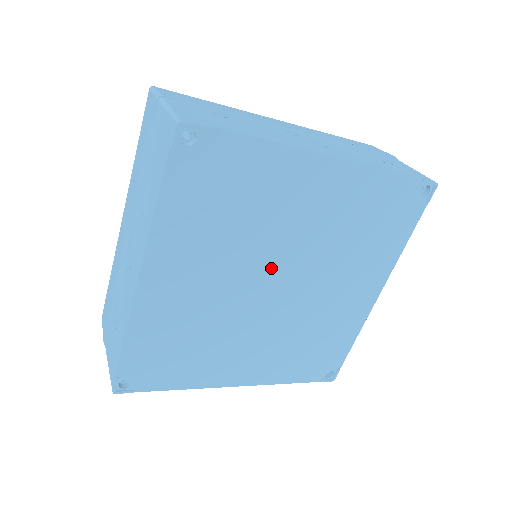
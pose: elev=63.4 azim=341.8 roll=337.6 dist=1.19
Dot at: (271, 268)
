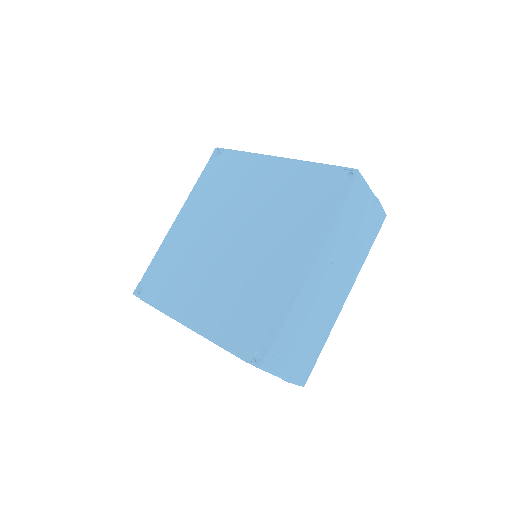
Dot at: (234, 224)
